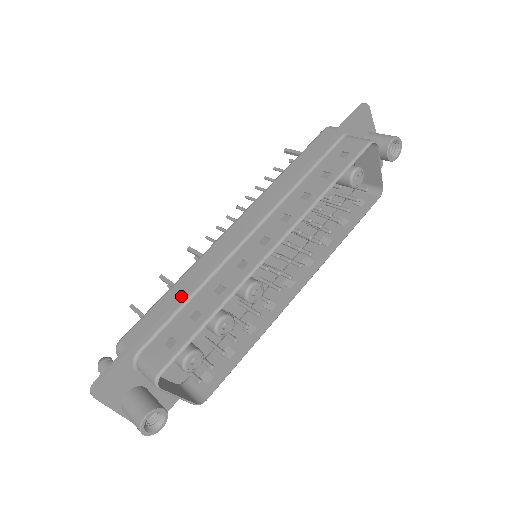
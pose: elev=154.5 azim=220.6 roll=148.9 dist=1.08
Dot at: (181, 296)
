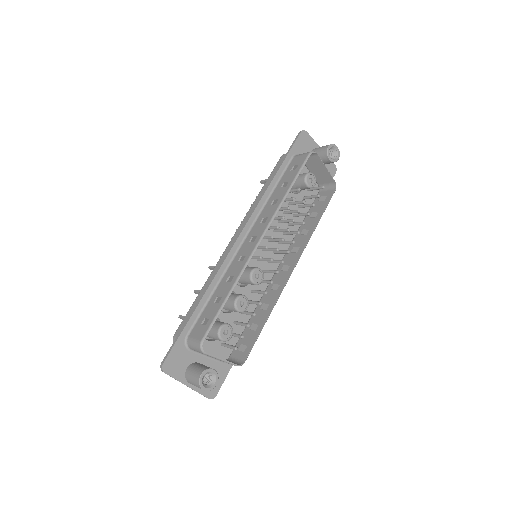
Dot at: (206, 291)
